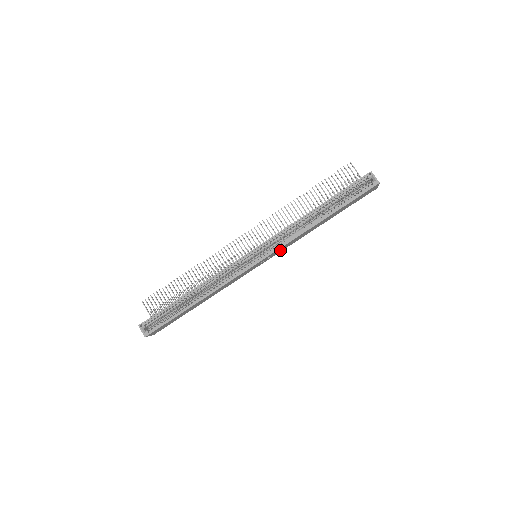
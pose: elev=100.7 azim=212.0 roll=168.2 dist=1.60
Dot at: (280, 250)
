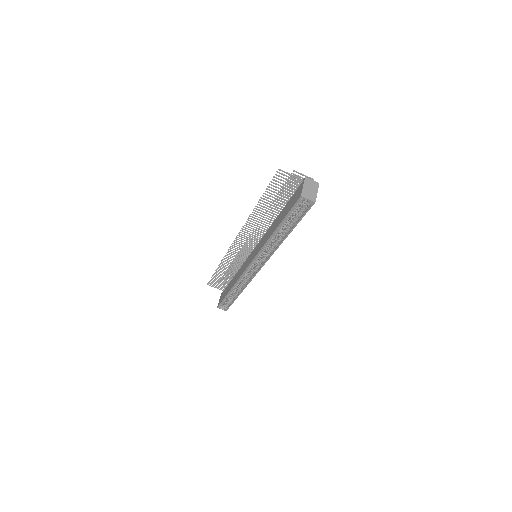
Dot at: occluded
